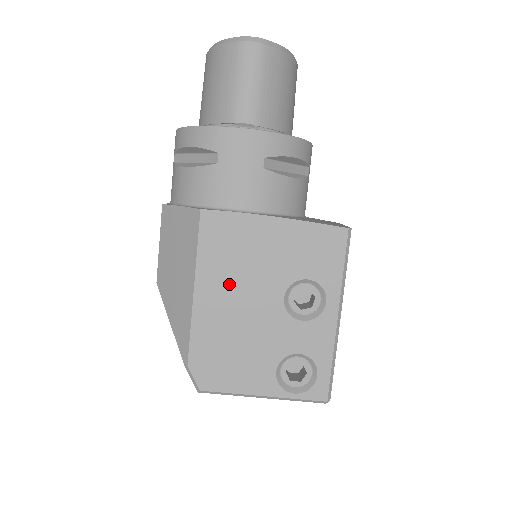
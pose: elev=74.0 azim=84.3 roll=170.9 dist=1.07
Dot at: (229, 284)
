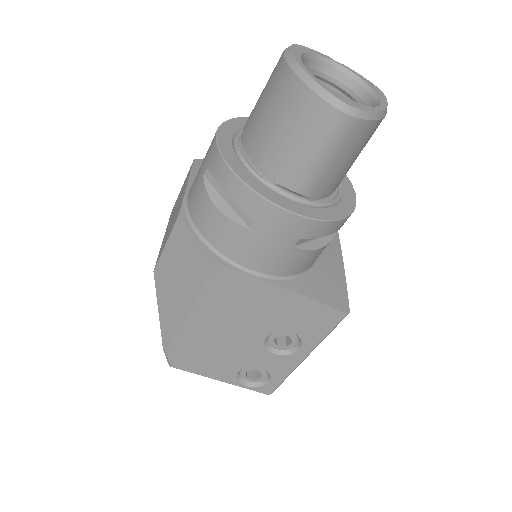
Dot at: (222, 318)
